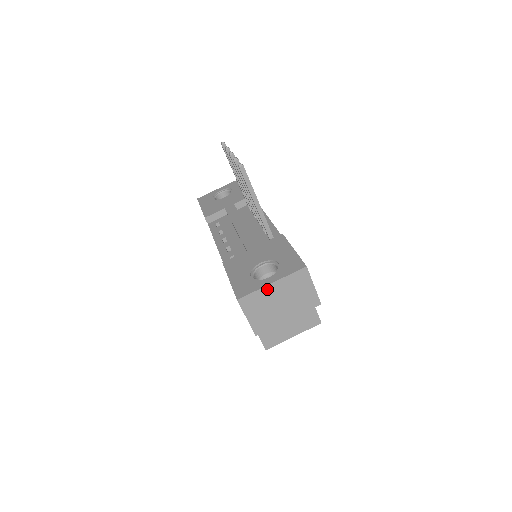
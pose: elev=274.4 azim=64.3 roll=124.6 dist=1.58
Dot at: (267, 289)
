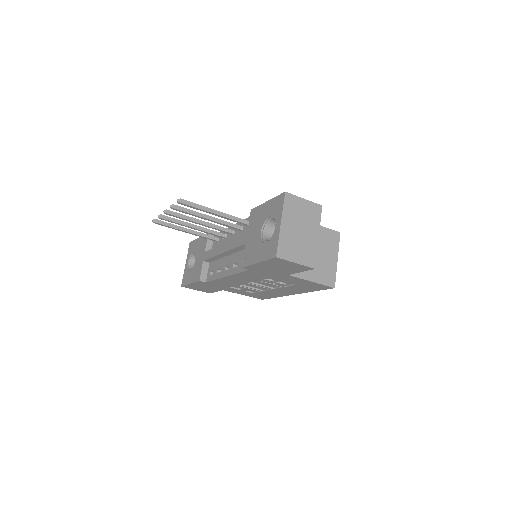
Dot at: (283, 231)
